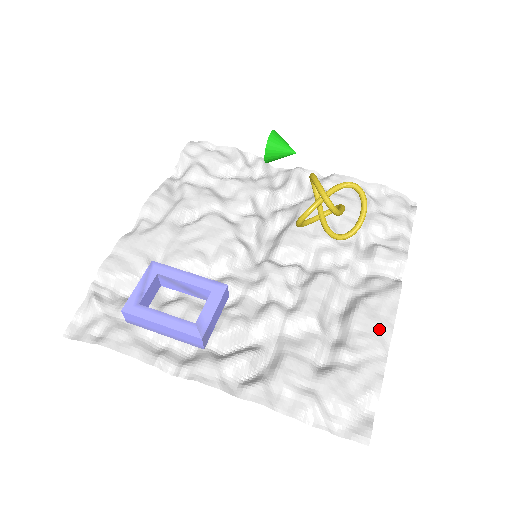
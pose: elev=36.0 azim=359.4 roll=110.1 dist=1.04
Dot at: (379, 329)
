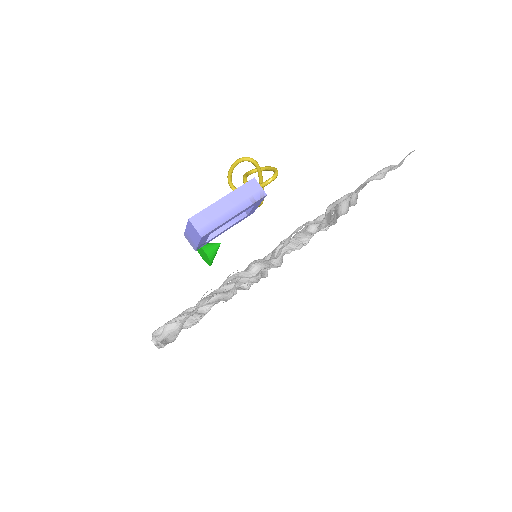
Dot at: occluded
